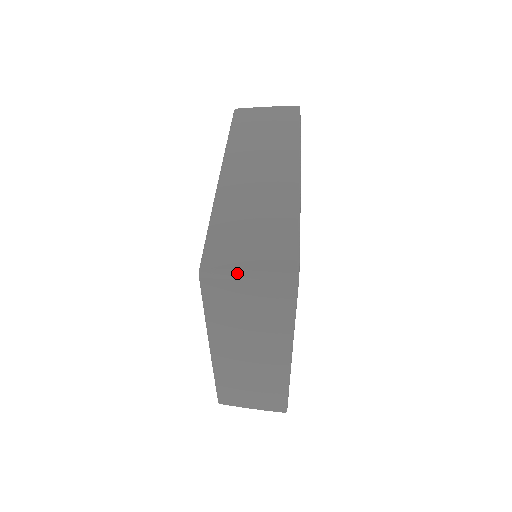
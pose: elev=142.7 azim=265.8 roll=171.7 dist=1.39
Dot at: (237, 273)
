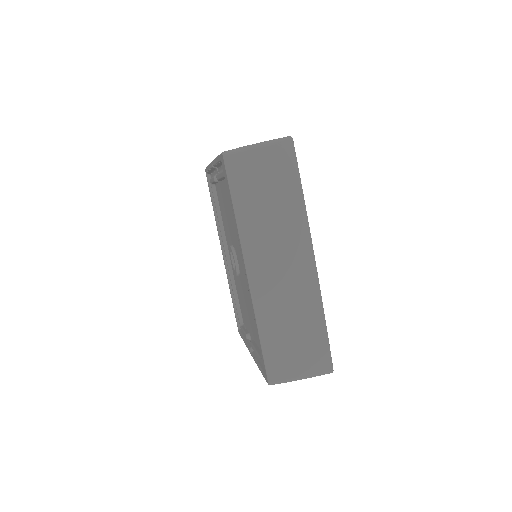
Dot at: (295, 380)
